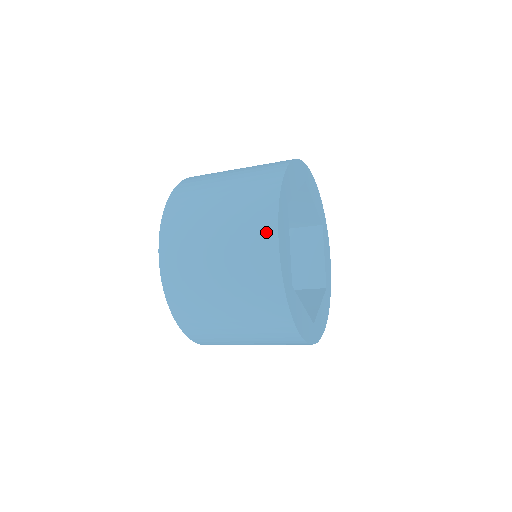
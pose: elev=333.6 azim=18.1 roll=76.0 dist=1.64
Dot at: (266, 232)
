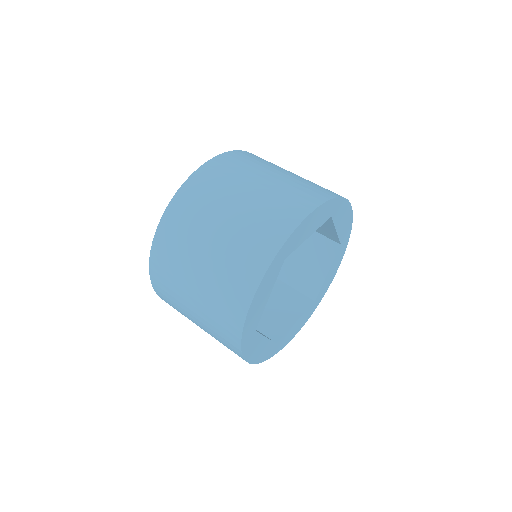
Dot at: (308, 201)
